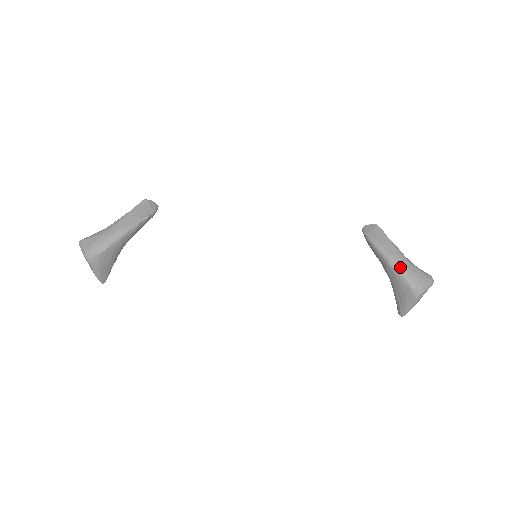
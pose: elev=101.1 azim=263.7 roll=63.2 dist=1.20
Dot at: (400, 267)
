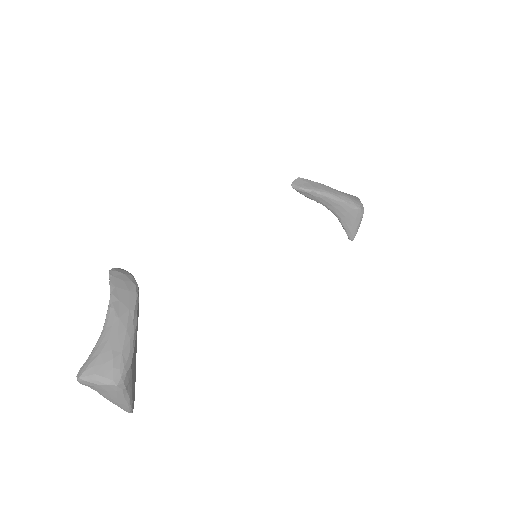
Dot at: (343, 198)
